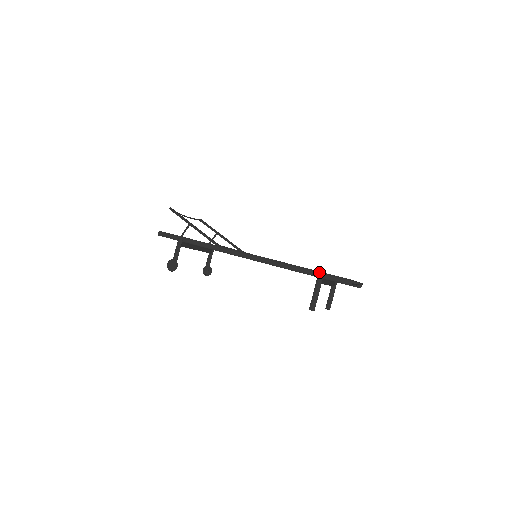
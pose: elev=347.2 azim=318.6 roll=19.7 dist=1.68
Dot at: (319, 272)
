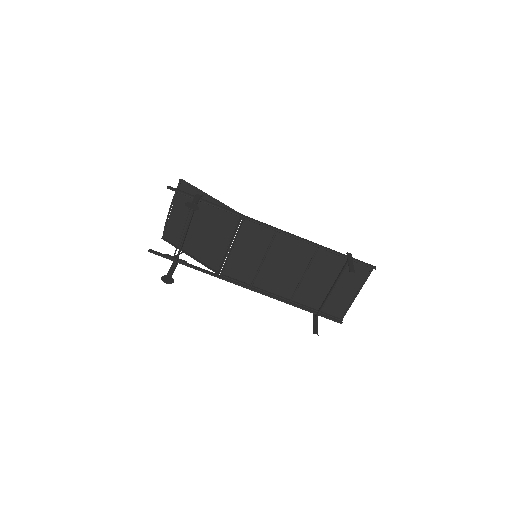
Dot at: occluded
